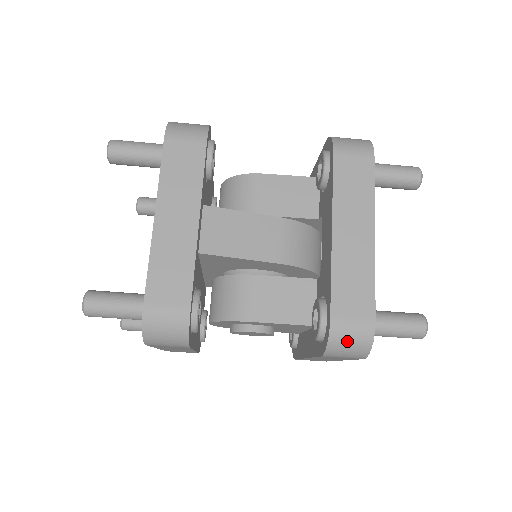
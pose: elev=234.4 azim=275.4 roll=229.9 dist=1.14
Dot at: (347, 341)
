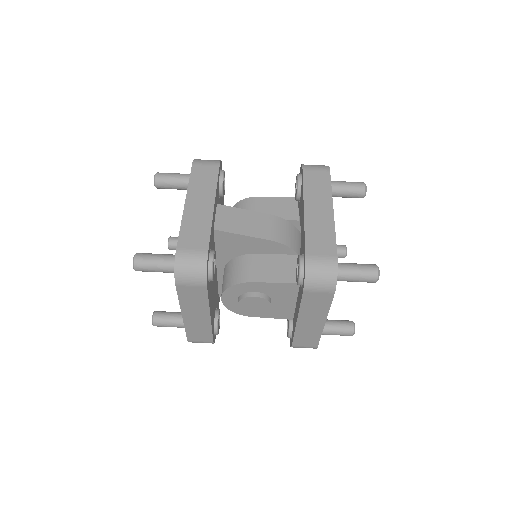
Dot at: (319, 272)
